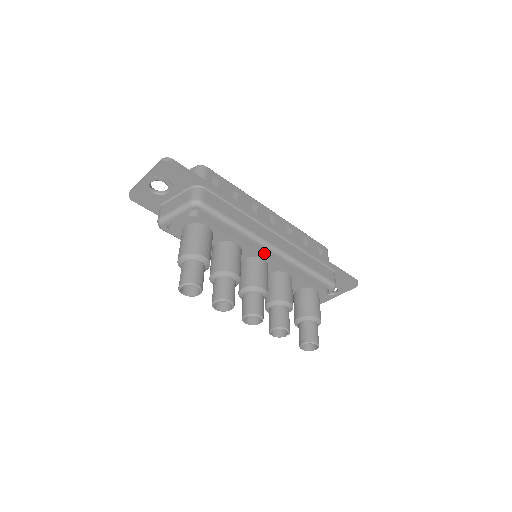
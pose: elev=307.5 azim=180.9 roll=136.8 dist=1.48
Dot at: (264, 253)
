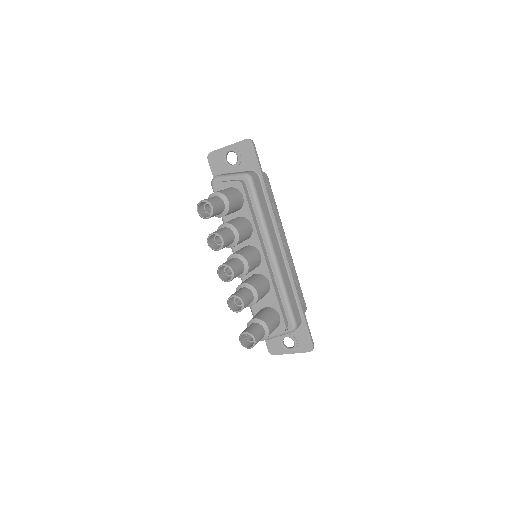
Dot at: (264, 251)
